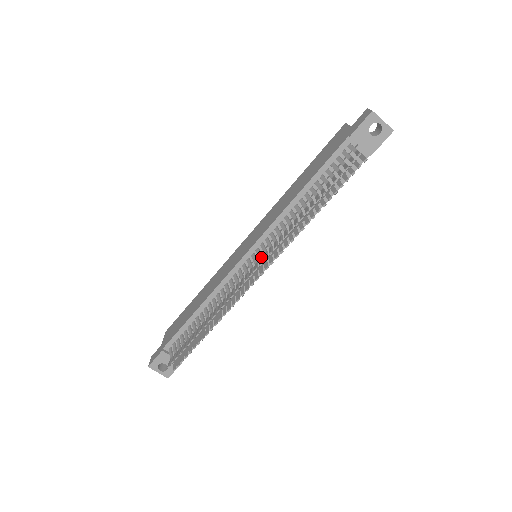
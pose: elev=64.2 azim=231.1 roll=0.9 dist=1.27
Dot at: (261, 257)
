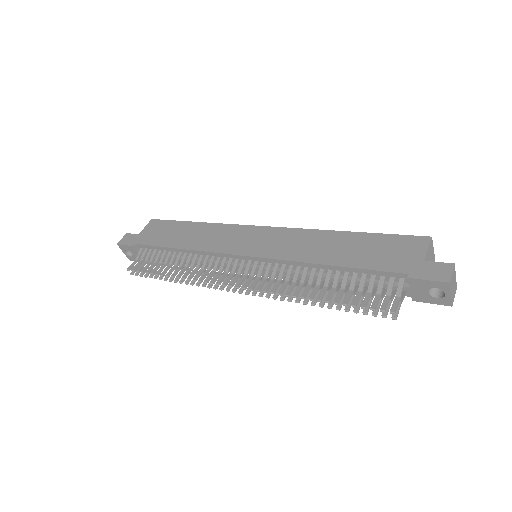
Dot at: (252, 277)
